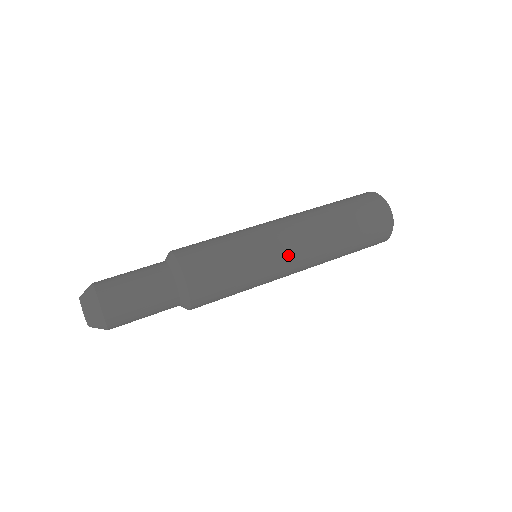
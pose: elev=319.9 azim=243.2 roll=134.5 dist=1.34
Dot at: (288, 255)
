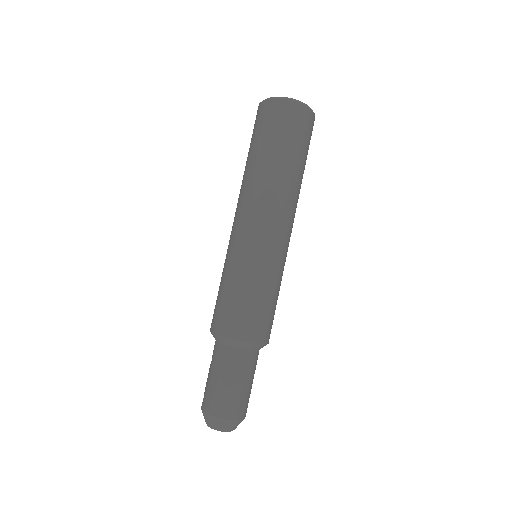
Dot at: occluded
